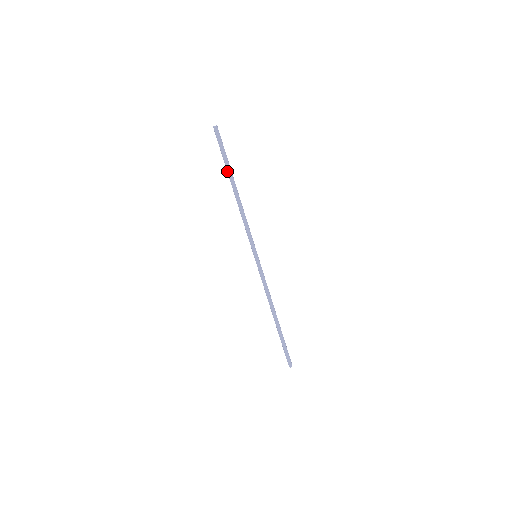
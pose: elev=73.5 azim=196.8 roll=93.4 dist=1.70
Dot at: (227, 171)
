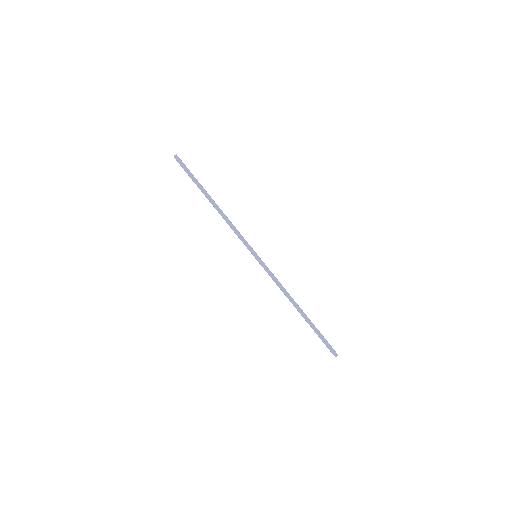
Dot at: occluded
